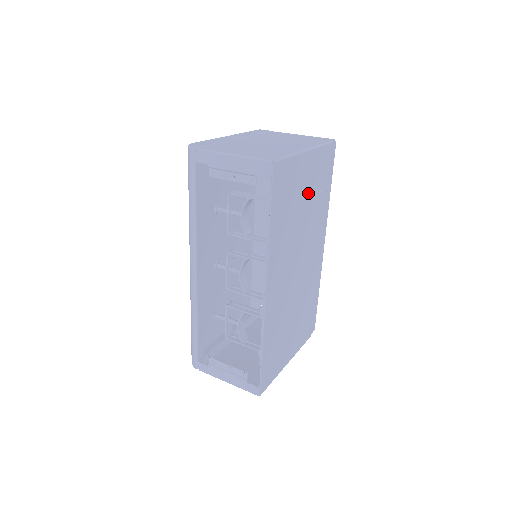
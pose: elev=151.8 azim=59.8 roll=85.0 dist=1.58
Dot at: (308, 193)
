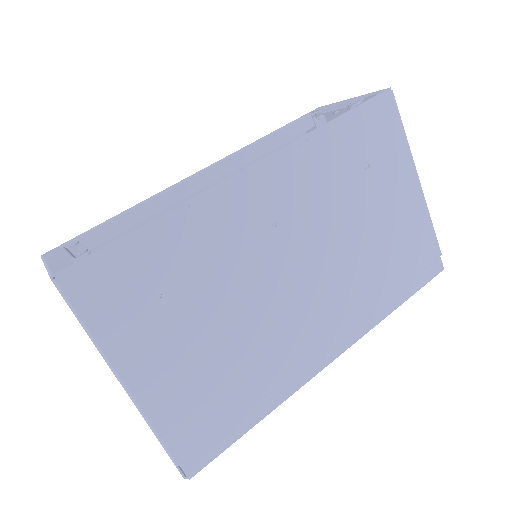
Dot at: (383, 221)
